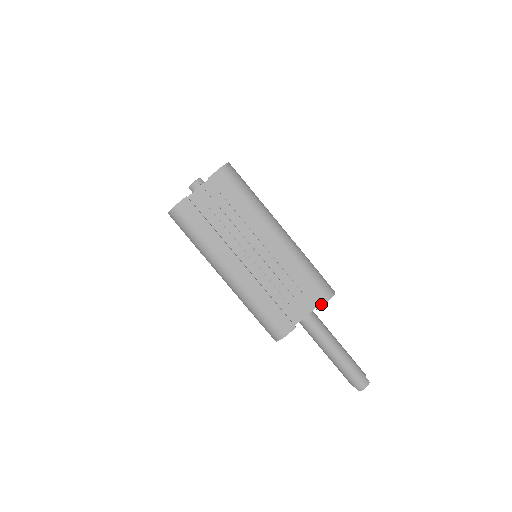
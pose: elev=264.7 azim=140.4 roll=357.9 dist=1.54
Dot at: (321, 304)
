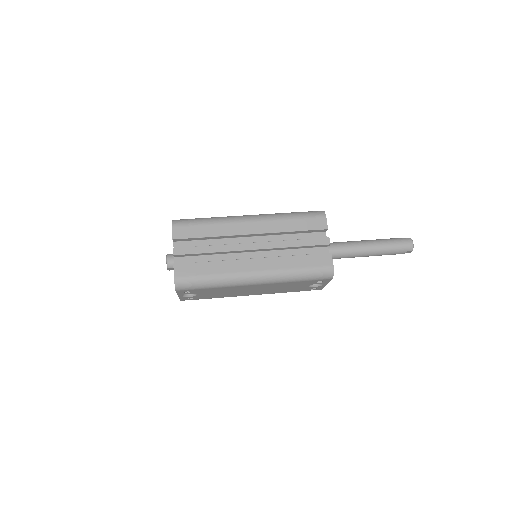
Dot at: (325, 223)
